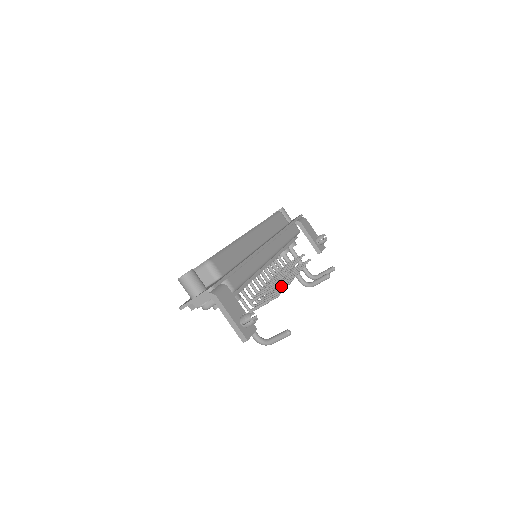
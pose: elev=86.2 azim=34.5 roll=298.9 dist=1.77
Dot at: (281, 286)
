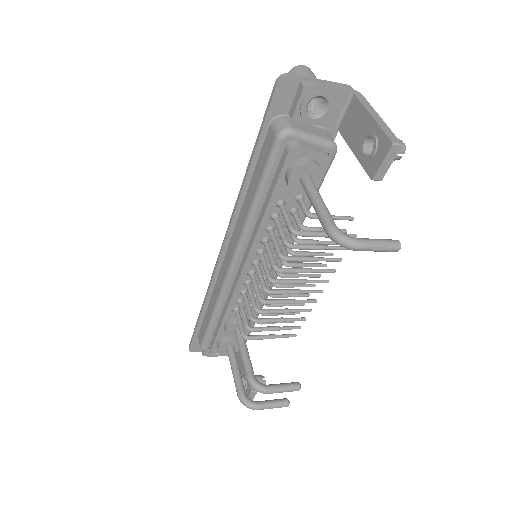
Dot at: occluded
